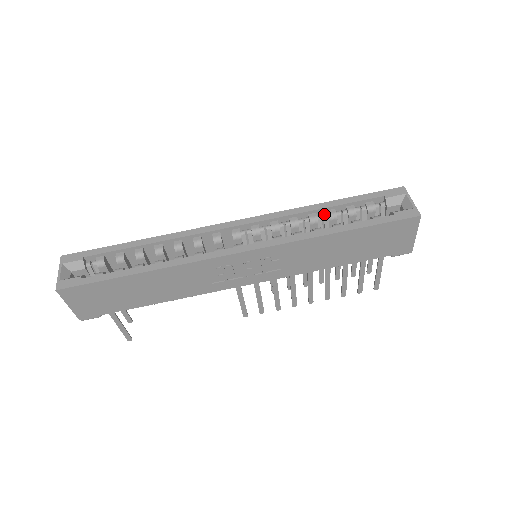
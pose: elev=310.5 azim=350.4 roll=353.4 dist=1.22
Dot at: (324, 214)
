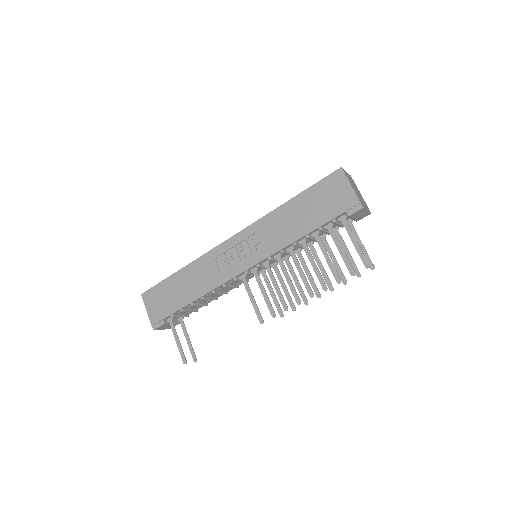
Dot at: occluded
